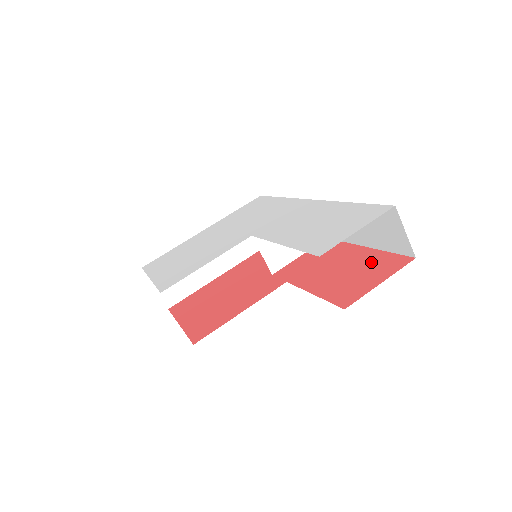
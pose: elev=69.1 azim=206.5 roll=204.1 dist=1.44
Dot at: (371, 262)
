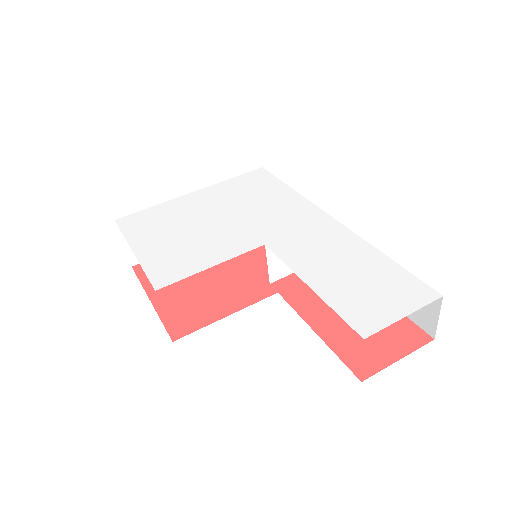
Dot at: occluded
